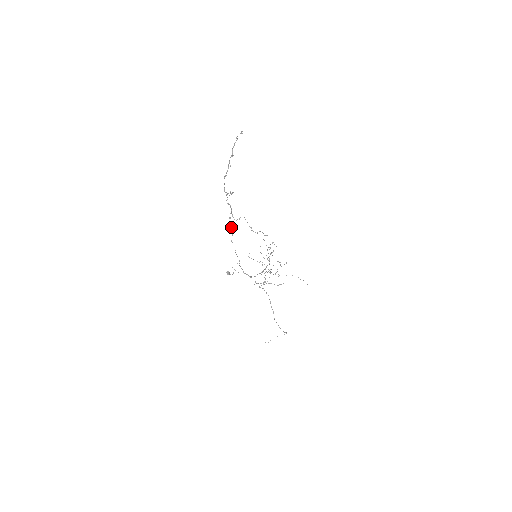
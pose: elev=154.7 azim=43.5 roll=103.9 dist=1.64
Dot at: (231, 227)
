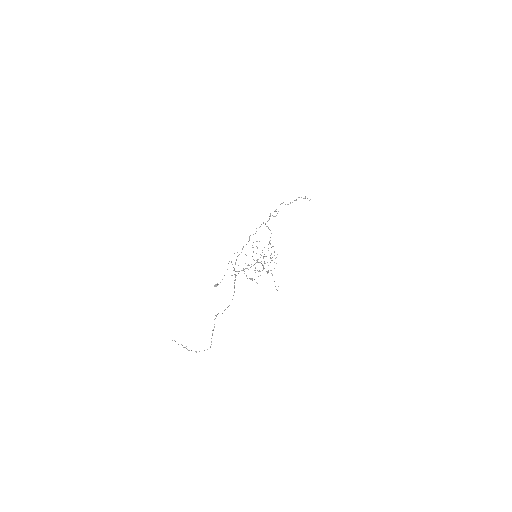
Dot at: occluded
